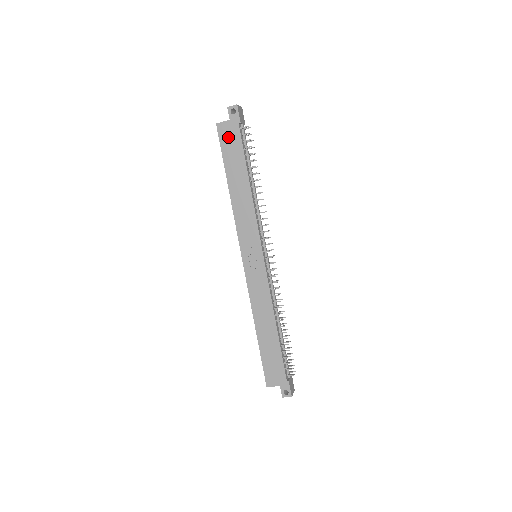
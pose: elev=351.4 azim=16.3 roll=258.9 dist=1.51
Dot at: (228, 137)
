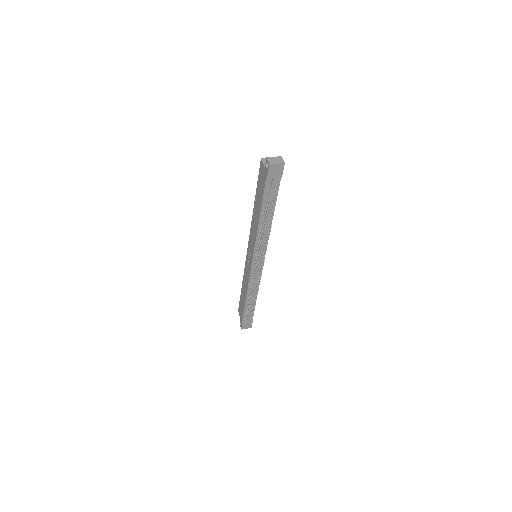
Dot at: (261, 177)
